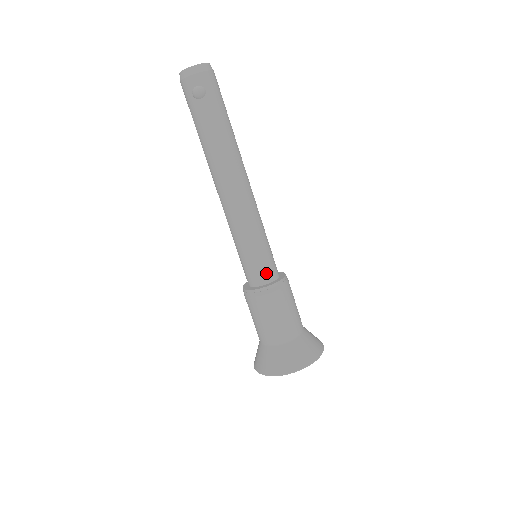
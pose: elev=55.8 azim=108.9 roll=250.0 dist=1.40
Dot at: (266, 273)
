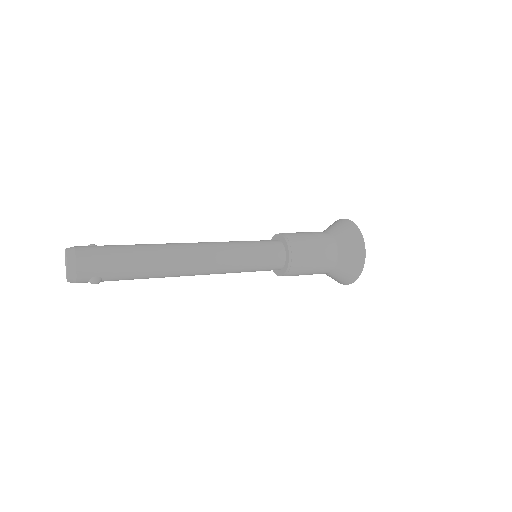
Dot at: (275, 265)
